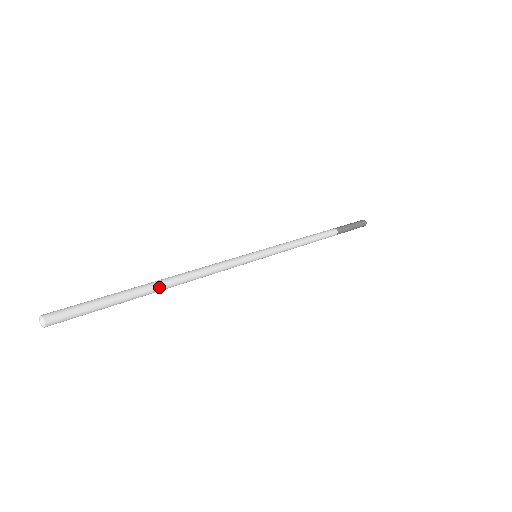
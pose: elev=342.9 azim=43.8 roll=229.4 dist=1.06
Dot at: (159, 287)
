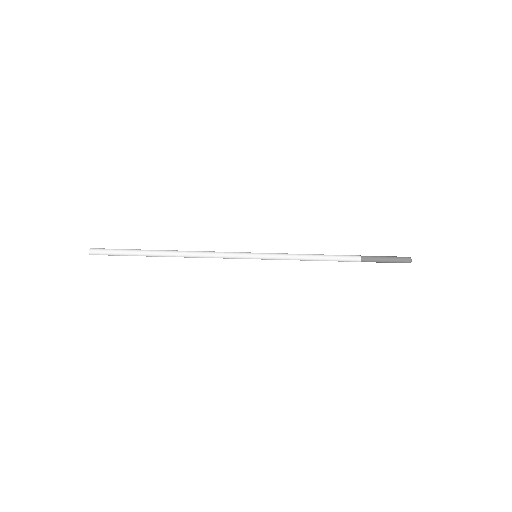
Dot at: (163, 252)
